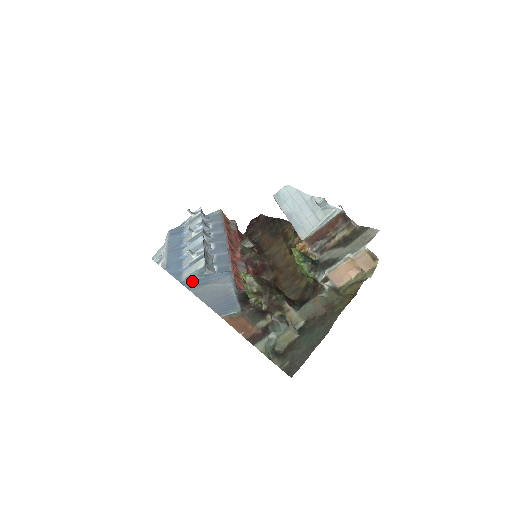
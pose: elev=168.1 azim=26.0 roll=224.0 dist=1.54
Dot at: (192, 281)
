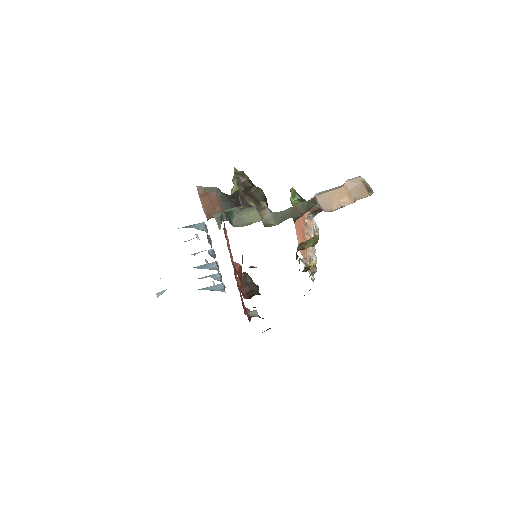
Dot at: occluded
